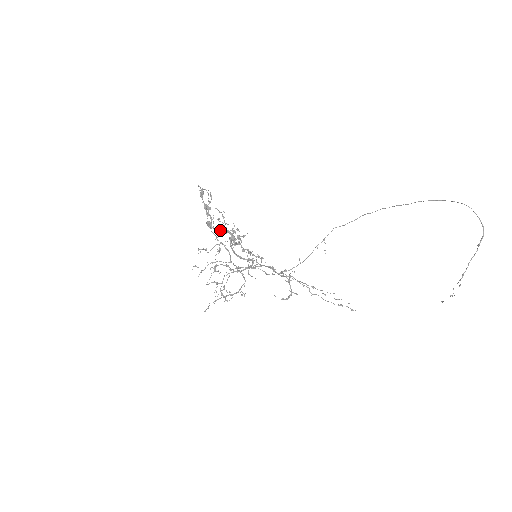
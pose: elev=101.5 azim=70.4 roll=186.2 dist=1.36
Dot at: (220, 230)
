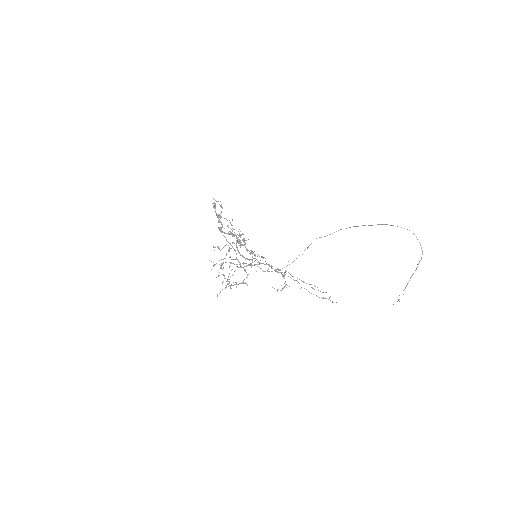
Dot at: (229, 234)
